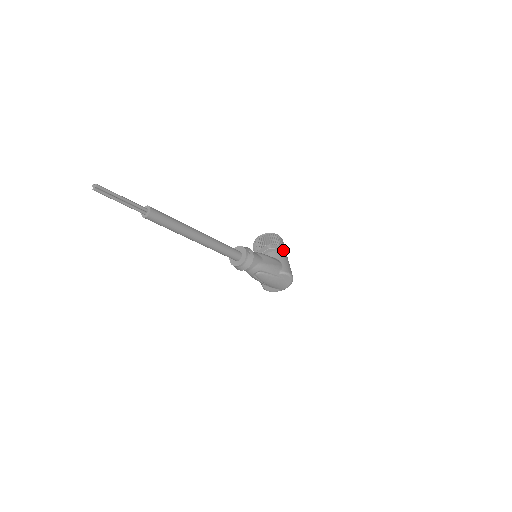
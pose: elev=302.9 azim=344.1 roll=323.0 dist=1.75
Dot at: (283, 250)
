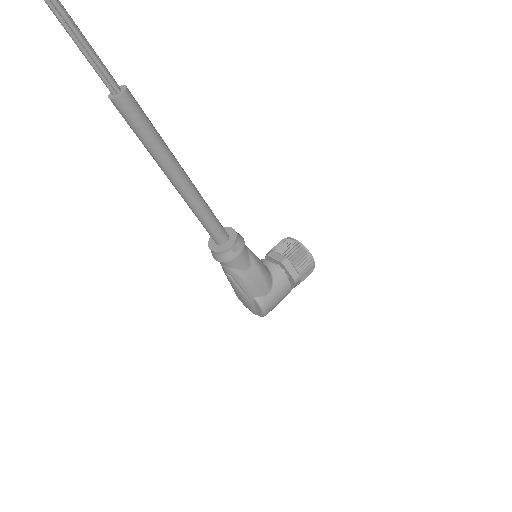
Dot at: (295, 280)
